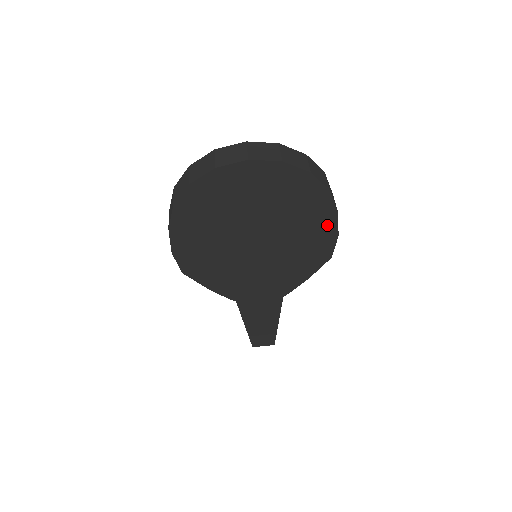
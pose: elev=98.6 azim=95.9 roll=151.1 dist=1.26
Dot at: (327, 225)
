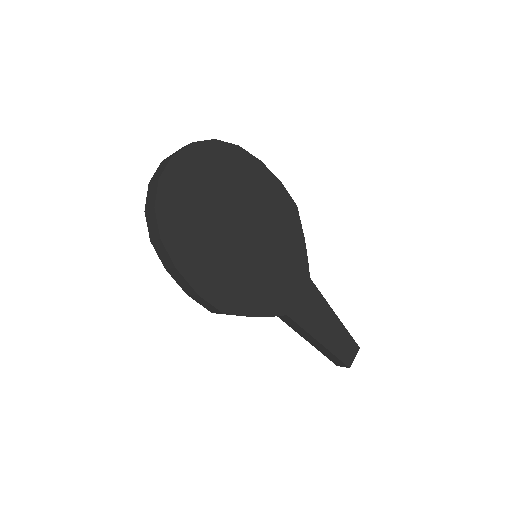
Dot at: (266, 177)
